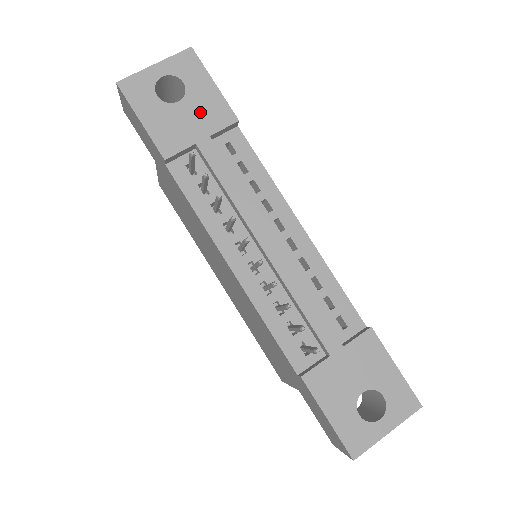
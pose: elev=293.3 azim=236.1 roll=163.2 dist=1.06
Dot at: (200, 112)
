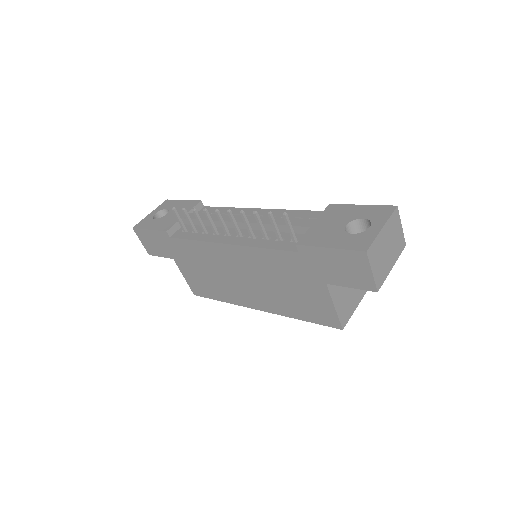
Dot at: (179, 210)
